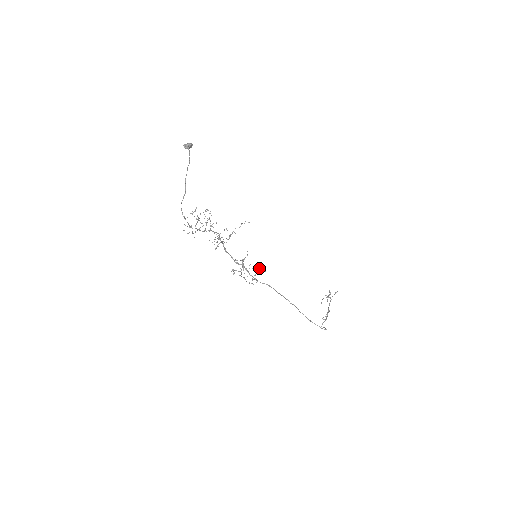
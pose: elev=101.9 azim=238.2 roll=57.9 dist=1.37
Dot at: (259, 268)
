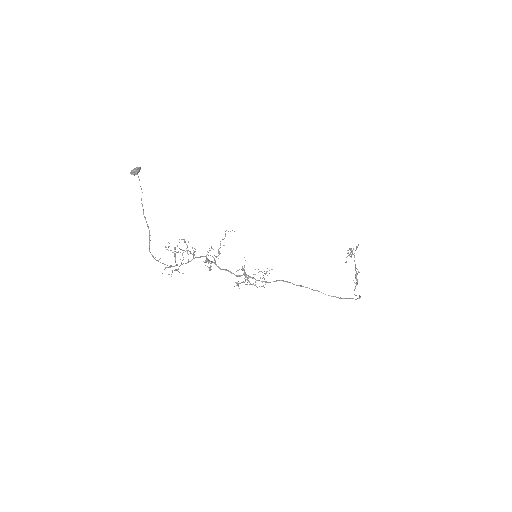
Dot at: occluded
